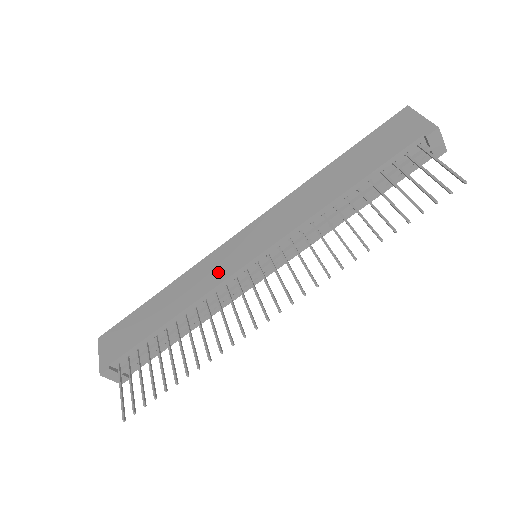
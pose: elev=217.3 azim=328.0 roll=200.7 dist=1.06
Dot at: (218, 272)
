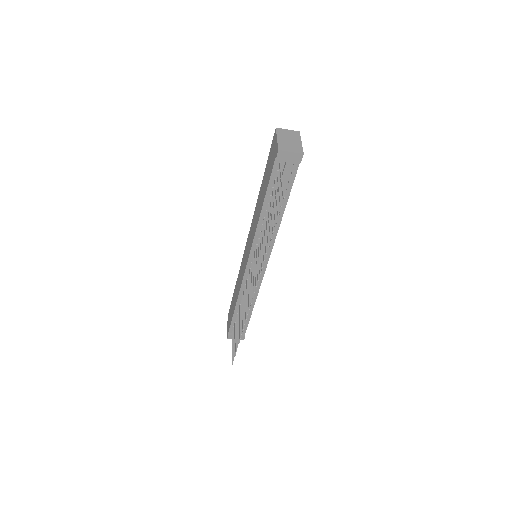
Dot at: (242, 272)
